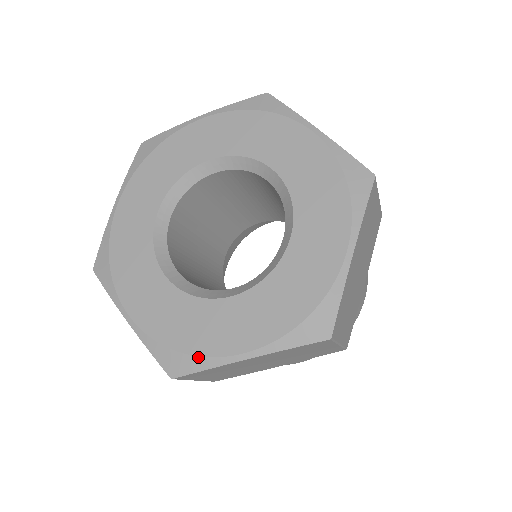
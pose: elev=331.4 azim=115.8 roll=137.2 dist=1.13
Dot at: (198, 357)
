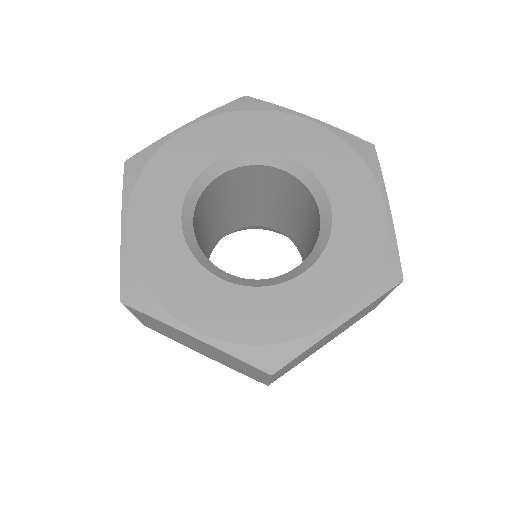
Dot at: (294, 341)
